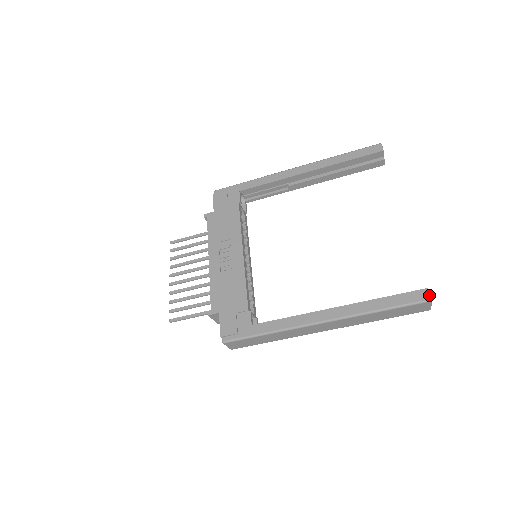
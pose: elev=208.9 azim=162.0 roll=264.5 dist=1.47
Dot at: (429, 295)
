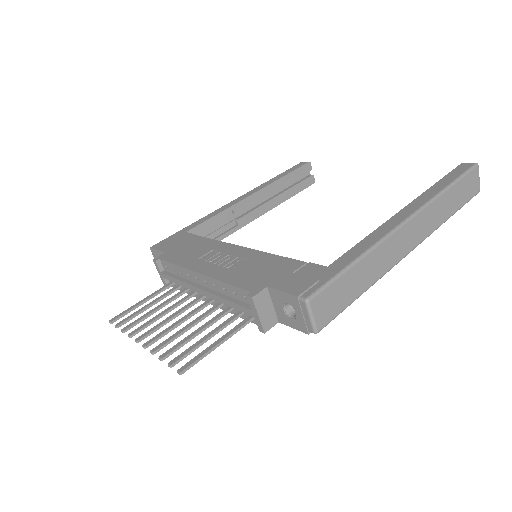
Dot at: occluded
